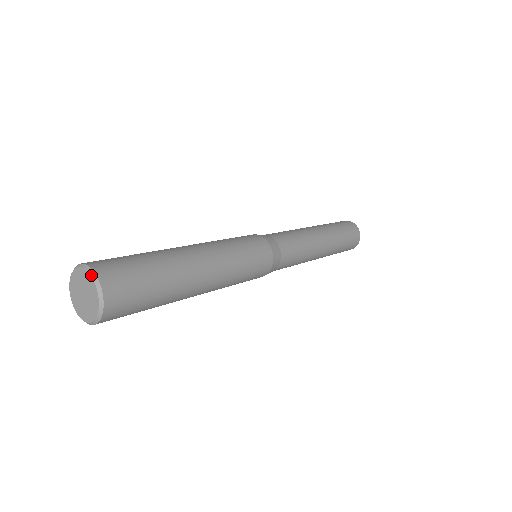
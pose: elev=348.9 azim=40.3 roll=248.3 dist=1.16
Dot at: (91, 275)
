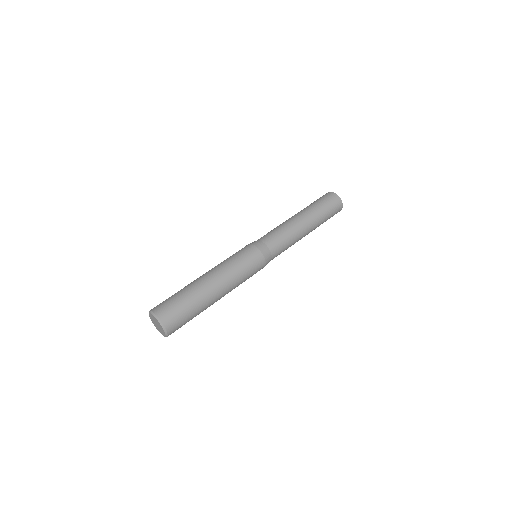
Dot at: (162, 327)
